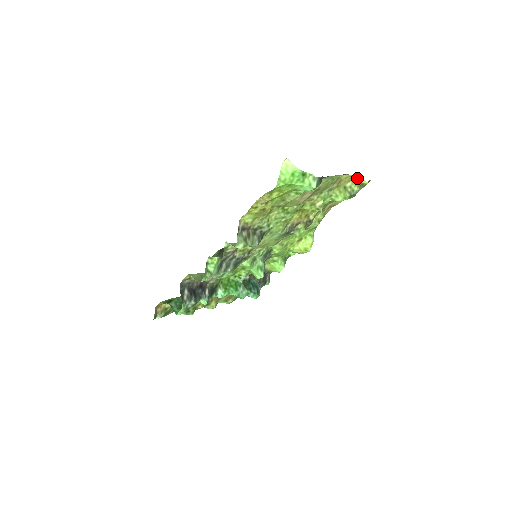
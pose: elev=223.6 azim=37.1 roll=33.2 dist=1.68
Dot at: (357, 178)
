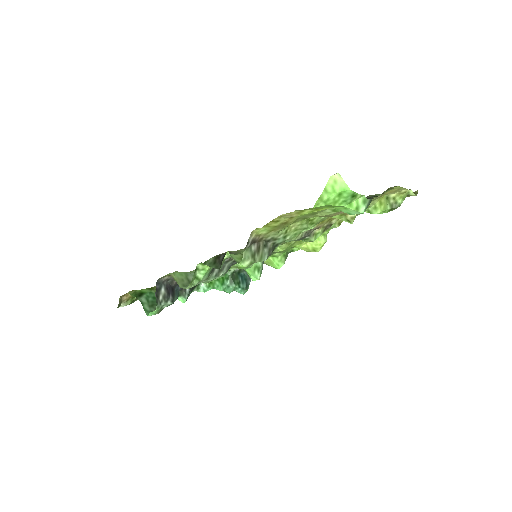
Dot at: (406, 189)
